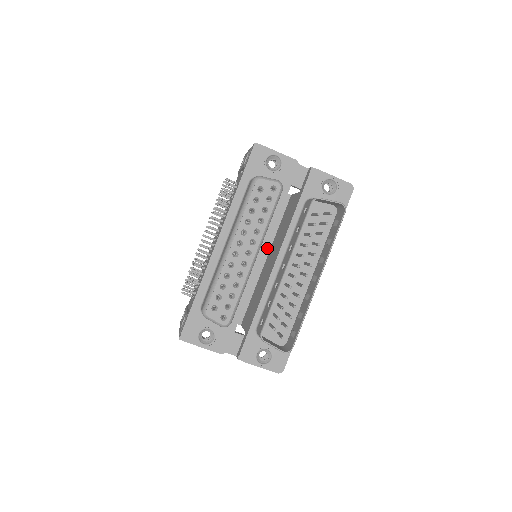
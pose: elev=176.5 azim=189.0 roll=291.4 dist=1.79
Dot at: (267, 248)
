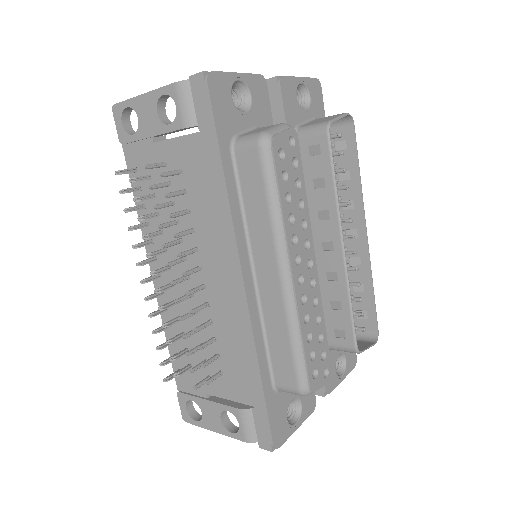
Dot at: occluded
